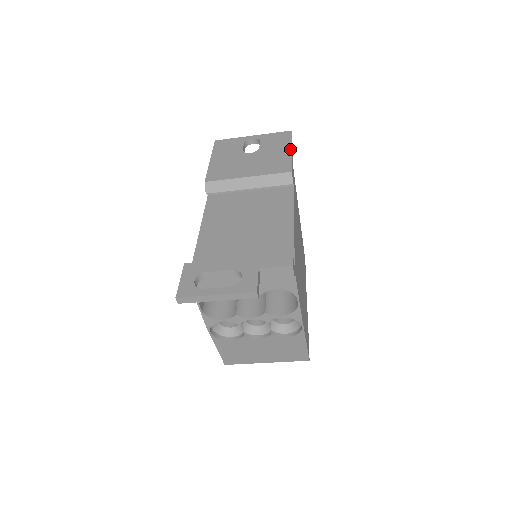
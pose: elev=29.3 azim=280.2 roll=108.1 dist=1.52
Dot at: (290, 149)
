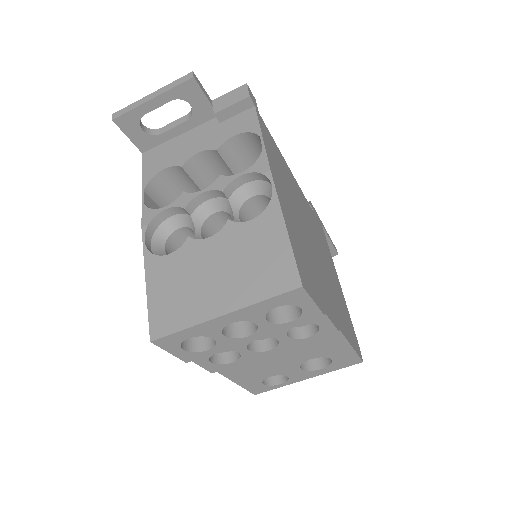
Dot at: occluded
